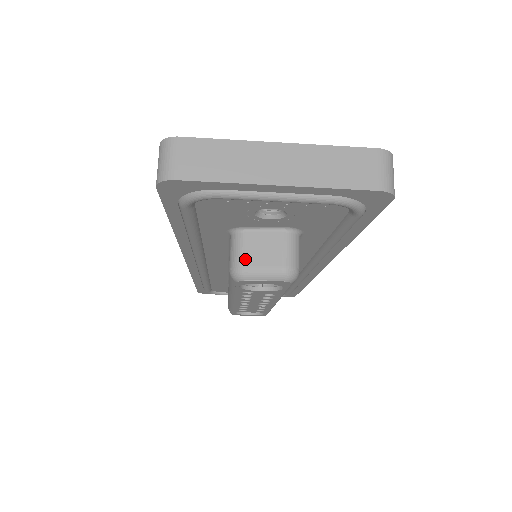
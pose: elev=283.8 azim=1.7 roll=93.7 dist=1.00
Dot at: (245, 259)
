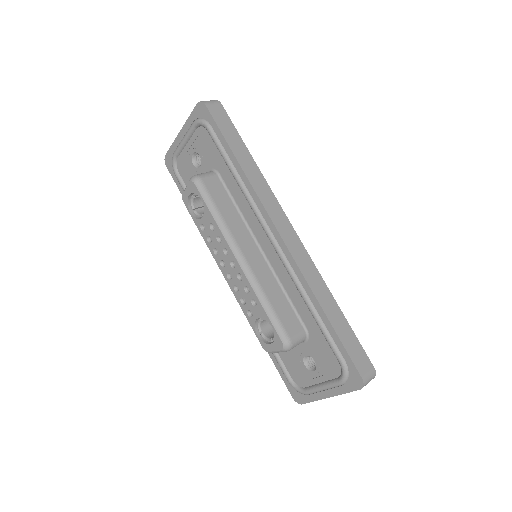
Dot at: occluded
